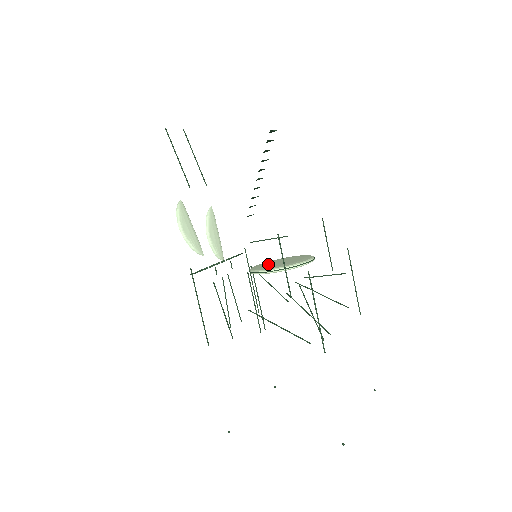
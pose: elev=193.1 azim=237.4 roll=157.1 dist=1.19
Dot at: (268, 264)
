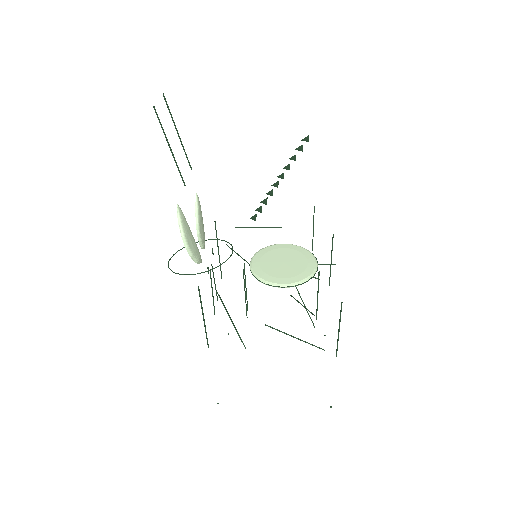
Dot at: (270, 265)
